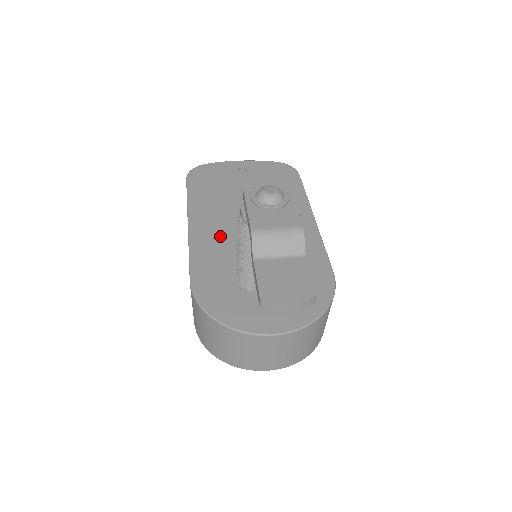
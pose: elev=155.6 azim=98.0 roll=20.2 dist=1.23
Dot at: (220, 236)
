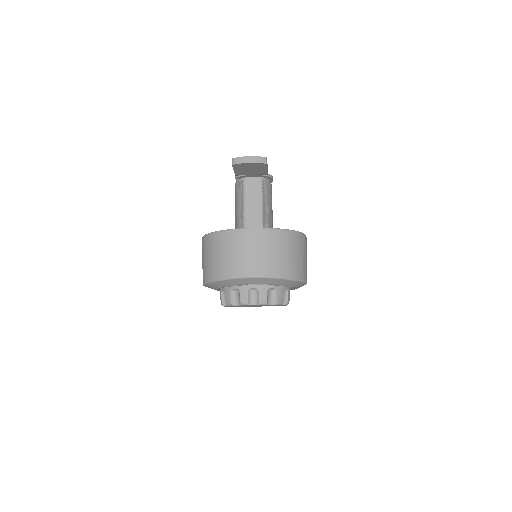
Dot at: occluded
